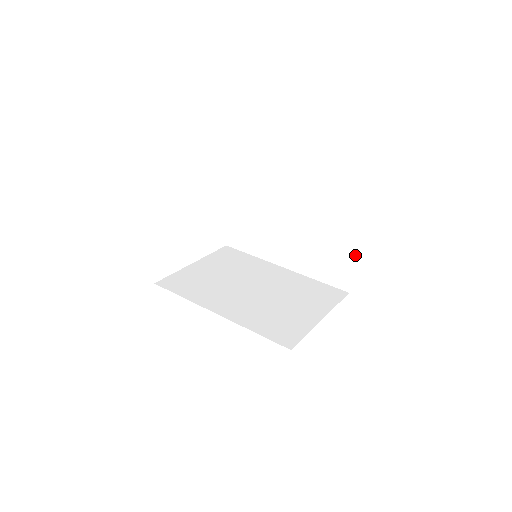
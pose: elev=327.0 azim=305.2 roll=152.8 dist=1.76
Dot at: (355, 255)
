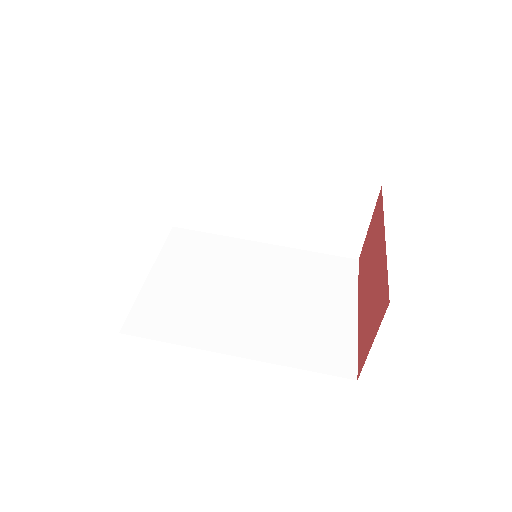
Dot at: (368, 218)
